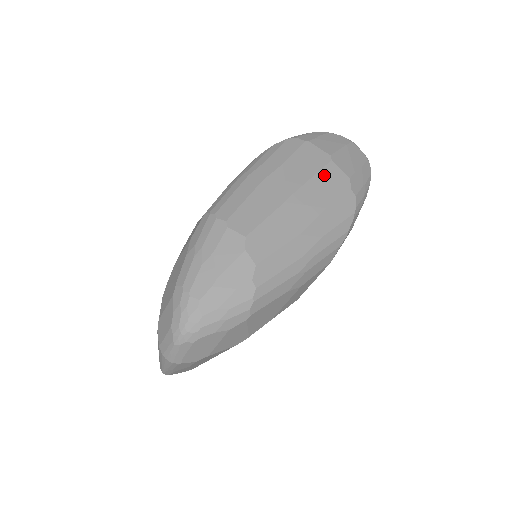
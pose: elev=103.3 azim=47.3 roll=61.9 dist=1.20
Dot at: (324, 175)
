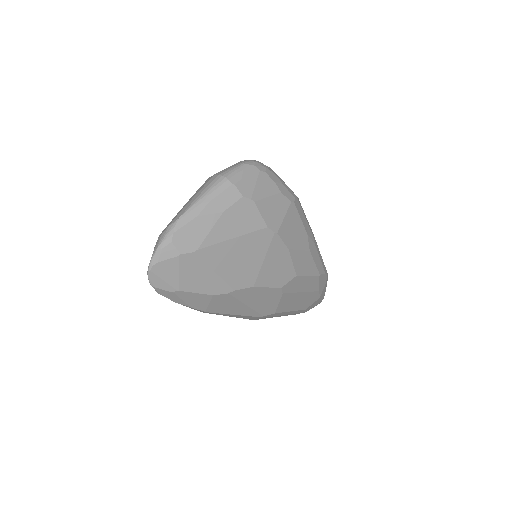
Dot at: occluded
